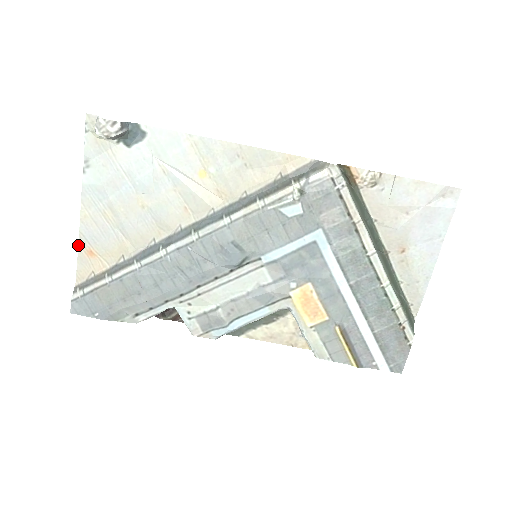
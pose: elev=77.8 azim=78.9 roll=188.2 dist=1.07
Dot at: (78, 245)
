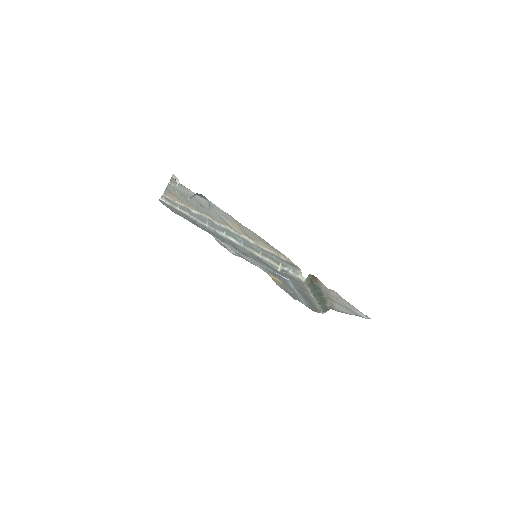
Dot at: (165, 189)
